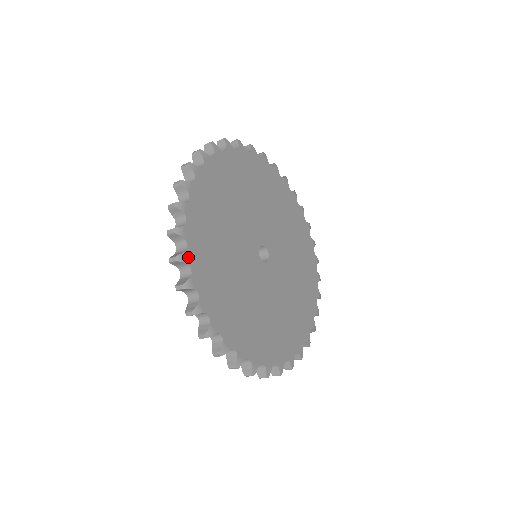
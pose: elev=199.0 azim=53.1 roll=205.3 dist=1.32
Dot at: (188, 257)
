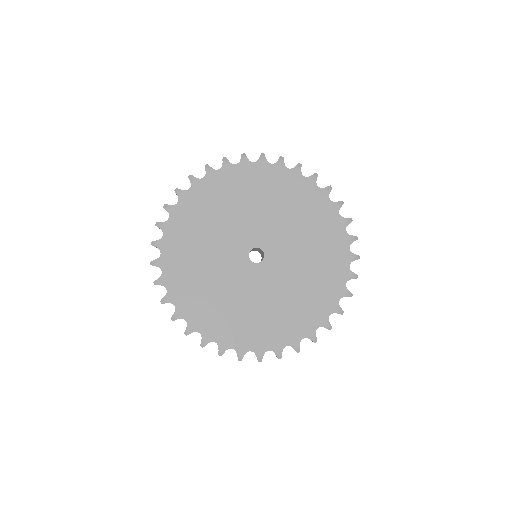
Dot at: (160, 262)
